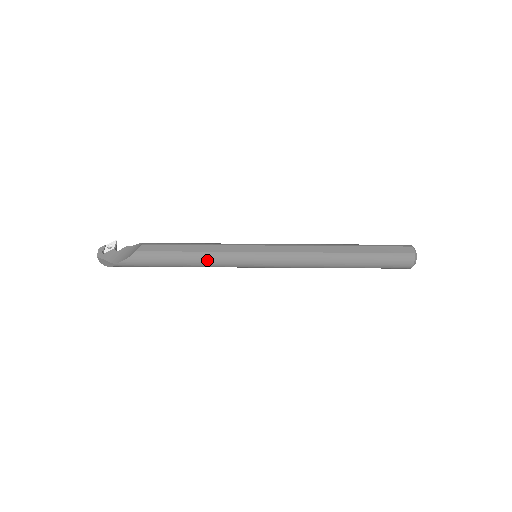
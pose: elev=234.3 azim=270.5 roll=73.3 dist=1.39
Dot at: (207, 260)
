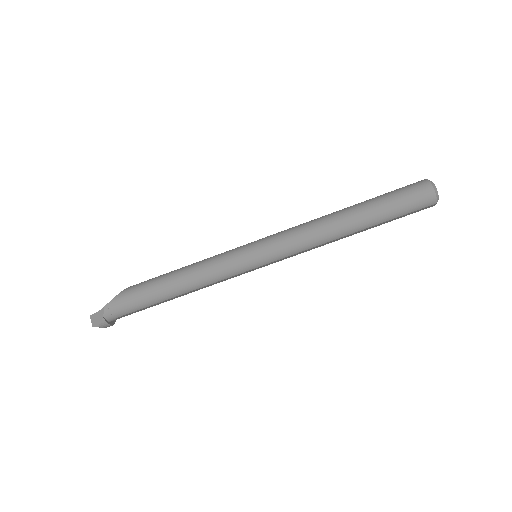
Dot at: (199, 266)
